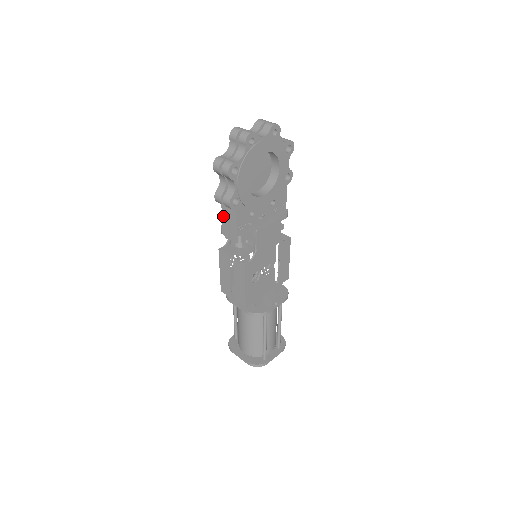
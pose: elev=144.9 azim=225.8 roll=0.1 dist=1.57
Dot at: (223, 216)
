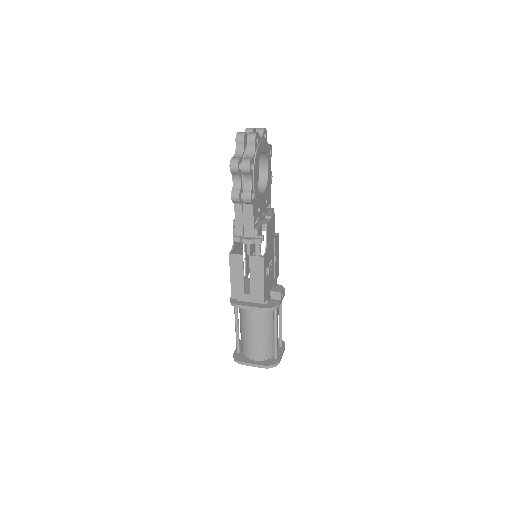
Dot at: (236, 216)
